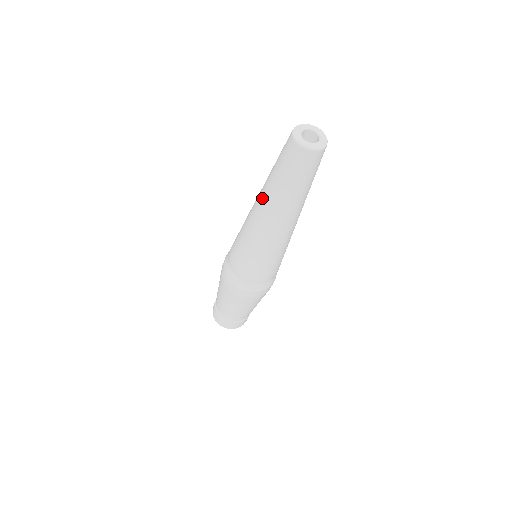
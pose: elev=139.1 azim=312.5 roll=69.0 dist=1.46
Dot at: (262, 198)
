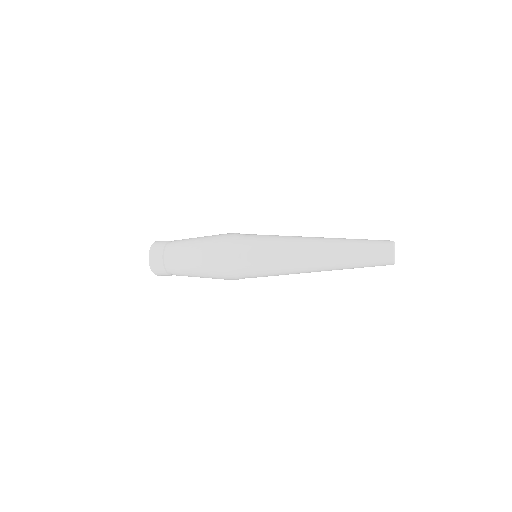
Dot at: occluded
